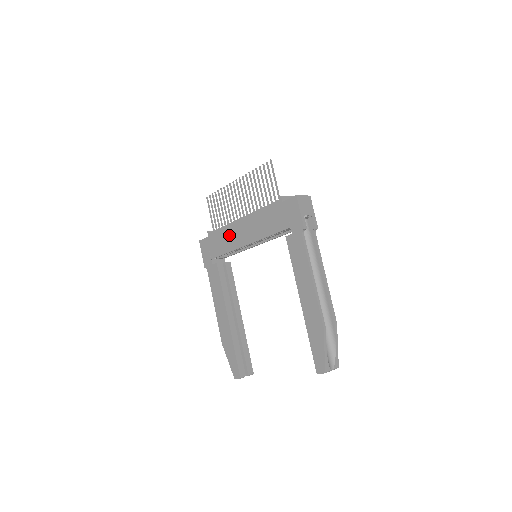
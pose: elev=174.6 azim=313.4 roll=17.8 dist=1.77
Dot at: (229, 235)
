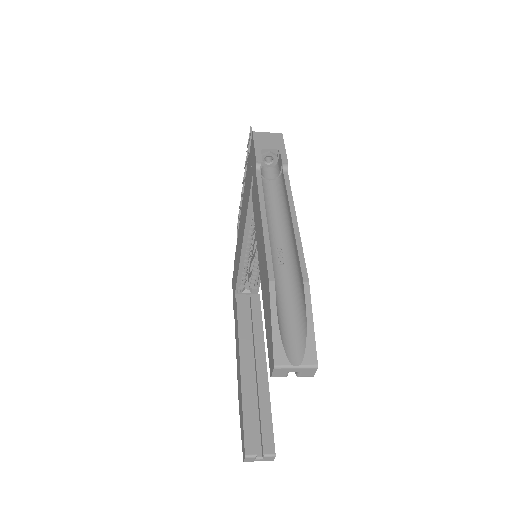
Dot at: (238, 248)
